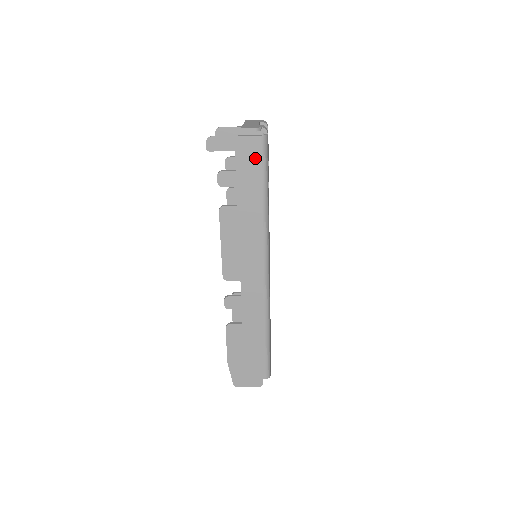
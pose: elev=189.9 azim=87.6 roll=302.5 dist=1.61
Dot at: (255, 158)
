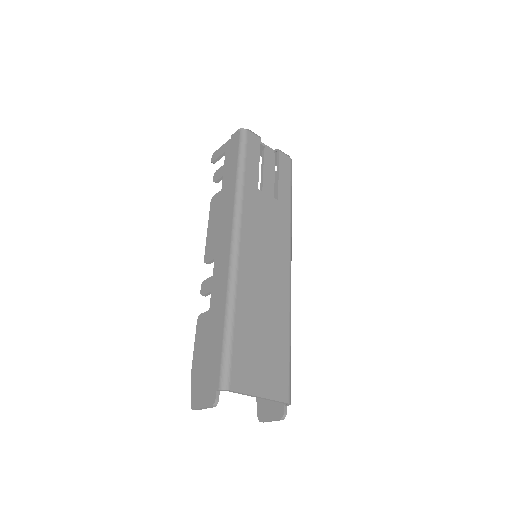
Dot at: (235, 148)
